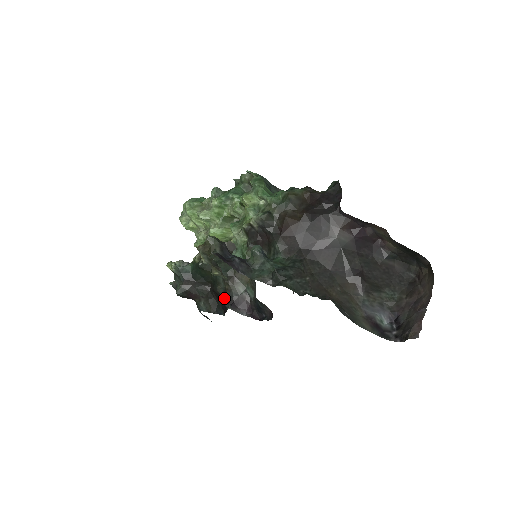
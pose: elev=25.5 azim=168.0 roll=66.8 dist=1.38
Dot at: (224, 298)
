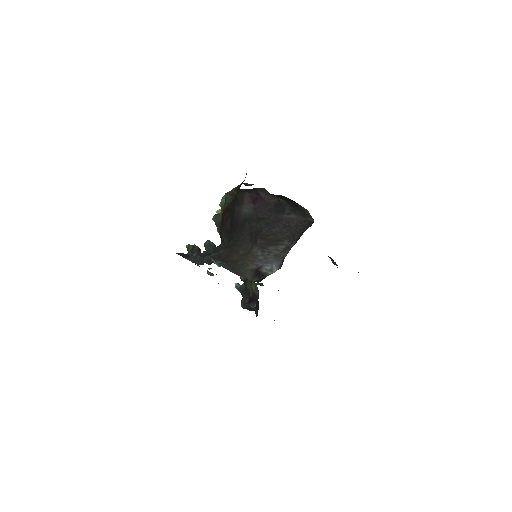
Dot at: occluded
